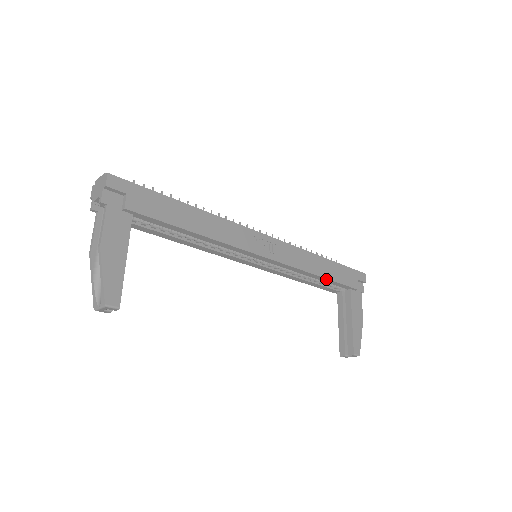
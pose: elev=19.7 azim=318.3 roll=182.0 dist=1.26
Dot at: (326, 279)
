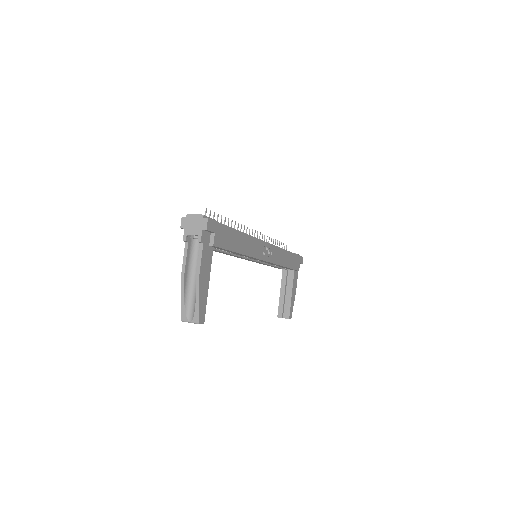
Dot at: (287, 267)
